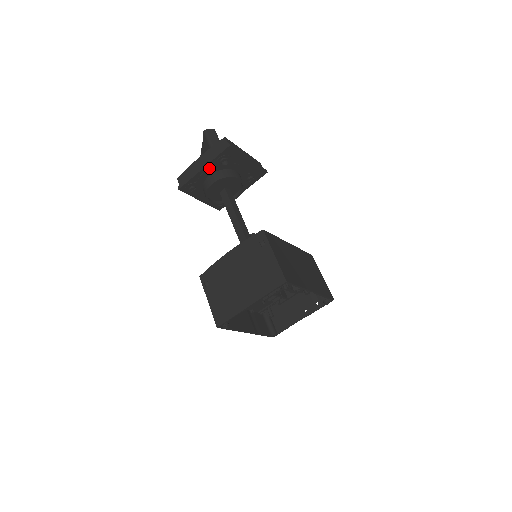
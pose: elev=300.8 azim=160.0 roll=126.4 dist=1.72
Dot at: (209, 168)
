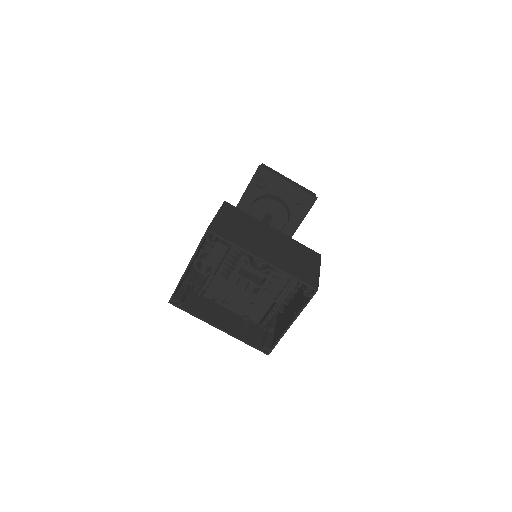
Dot at: (249, 194)
